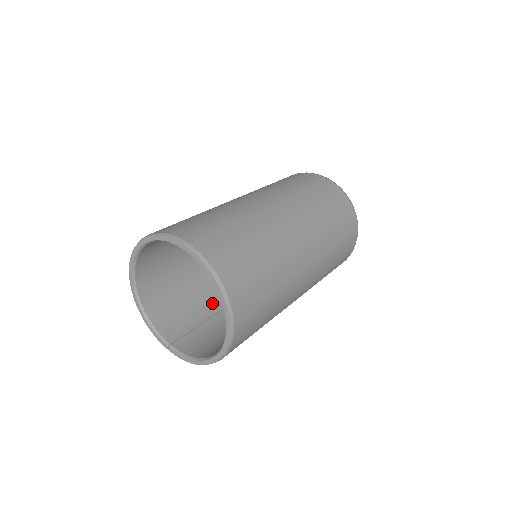
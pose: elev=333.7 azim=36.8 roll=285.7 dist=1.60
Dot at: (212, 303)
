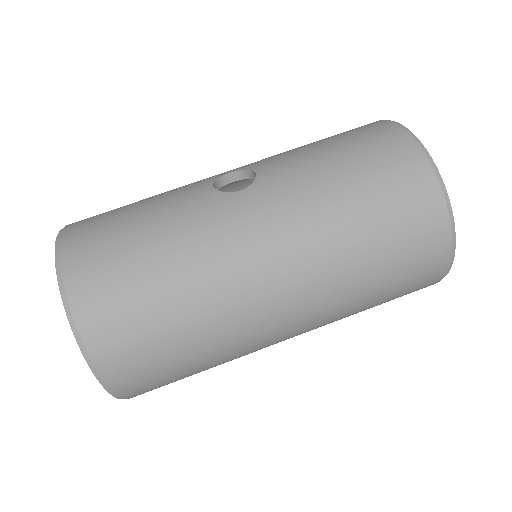
Dot at: occluded
